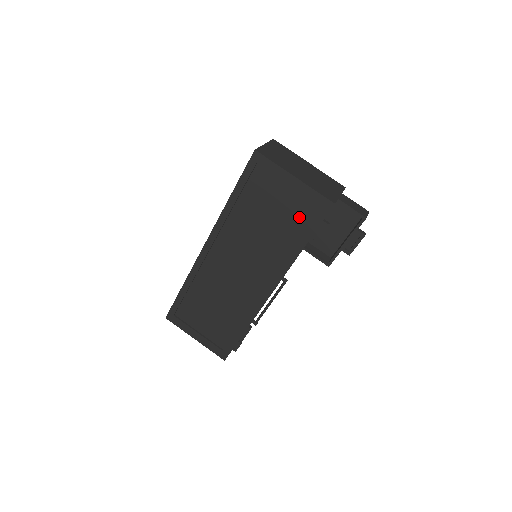
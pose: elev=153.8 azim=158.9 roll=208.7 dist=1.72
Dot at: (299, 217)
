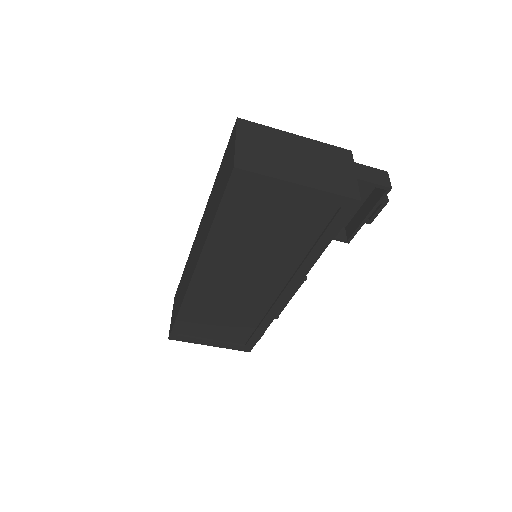
Dot at: (313, 222)
